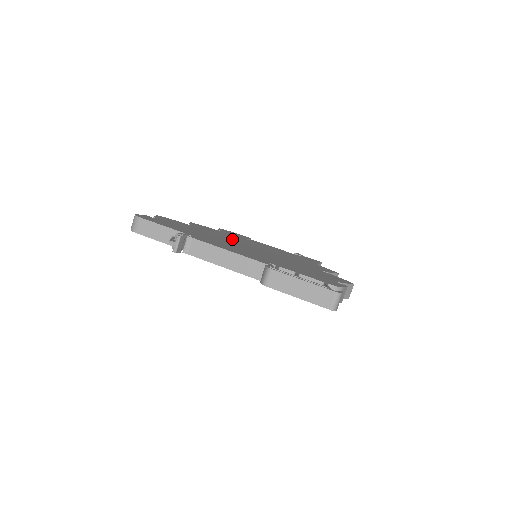
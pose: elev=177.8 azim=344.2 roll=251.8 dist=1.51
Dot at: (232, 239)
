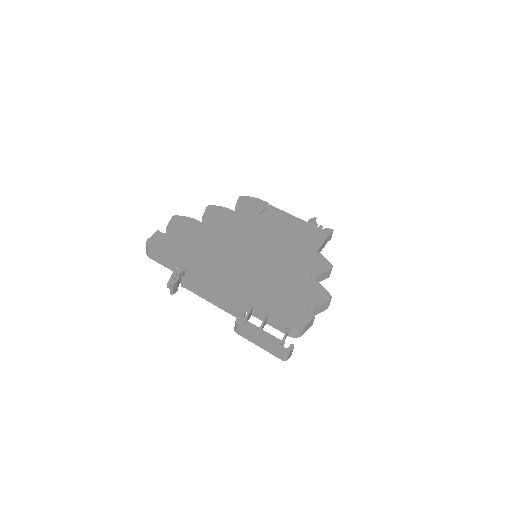
Dot at: (237, 237)
